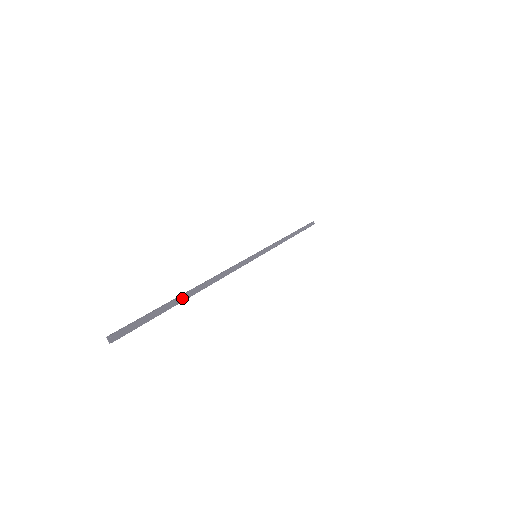
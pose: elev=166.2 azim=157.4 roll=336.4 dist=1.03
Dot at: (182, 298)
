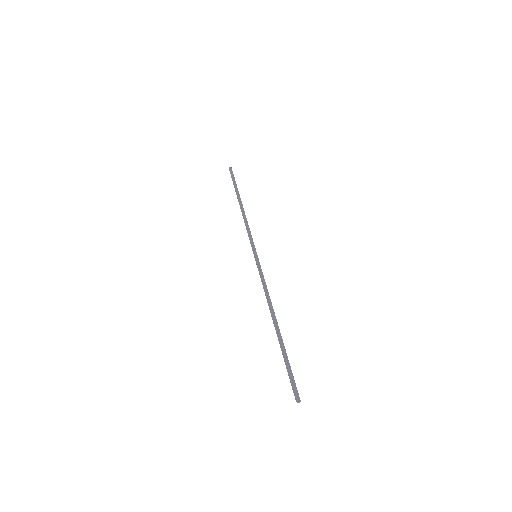
Dot at: (281, 340)
